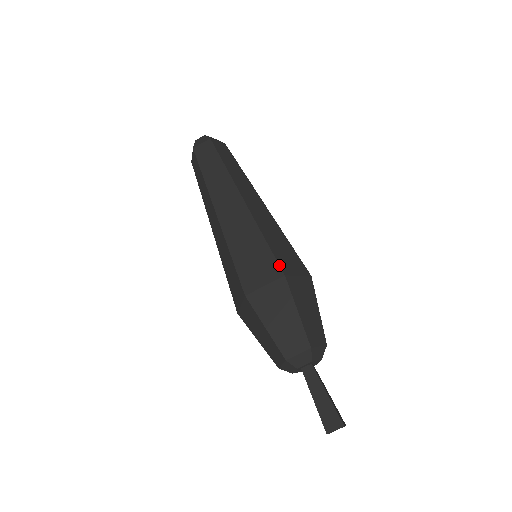
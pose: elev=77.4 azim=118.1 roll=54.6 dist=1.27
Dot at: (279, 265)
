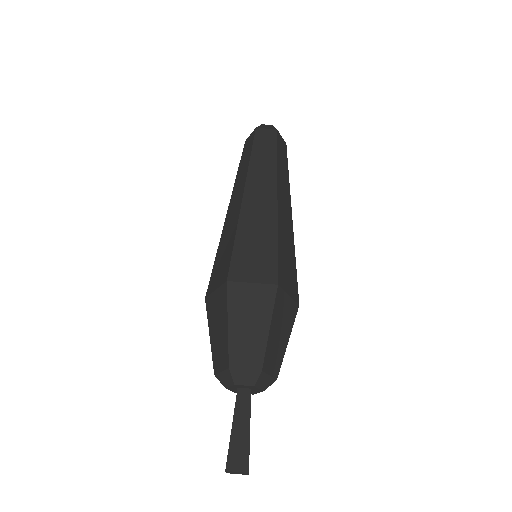
Dot at: (278, 272)
